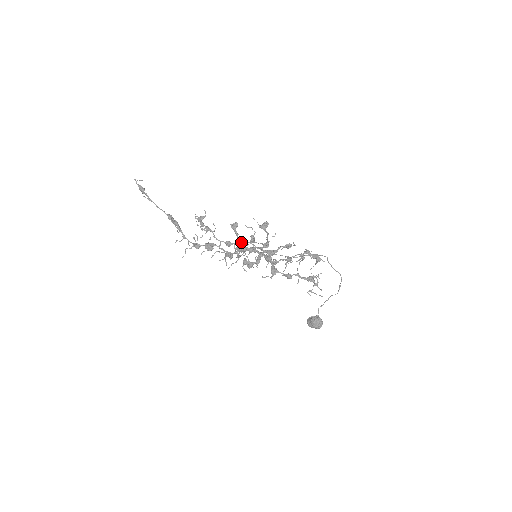
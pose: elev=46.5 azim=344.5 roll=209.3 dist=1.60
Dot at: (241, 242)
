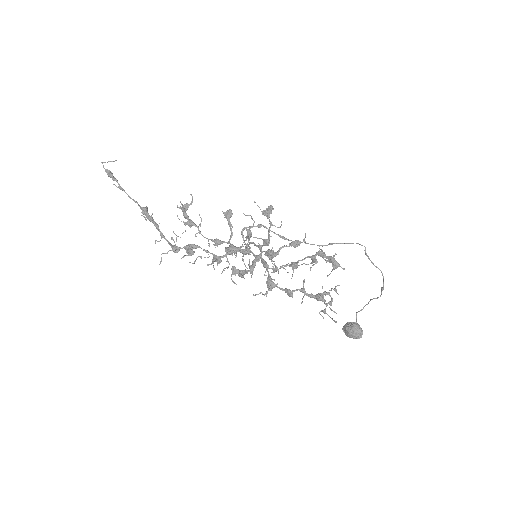
Dot at: (251, 226)
